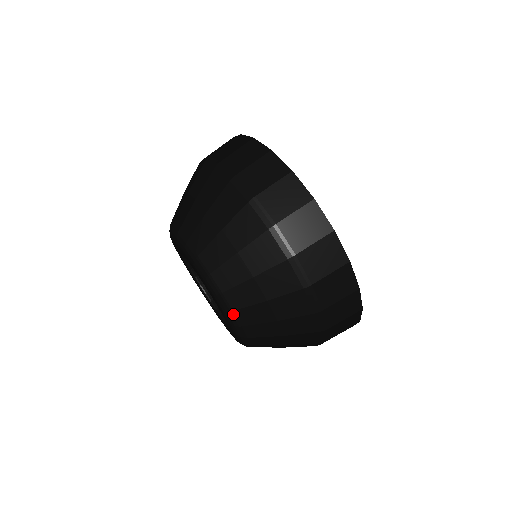
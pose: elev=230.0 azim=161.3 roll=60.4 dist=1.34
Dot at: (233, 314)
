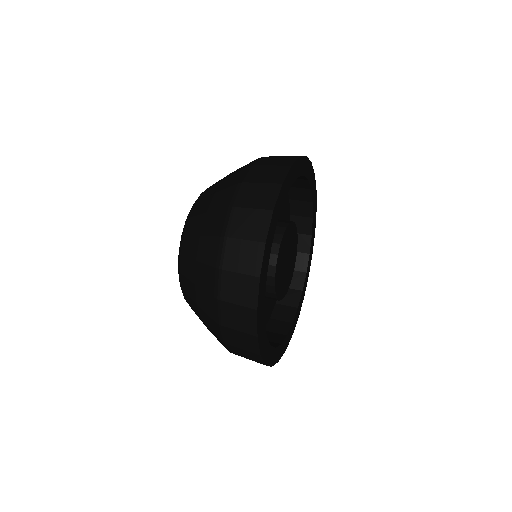
Dot at: (182, 239)
